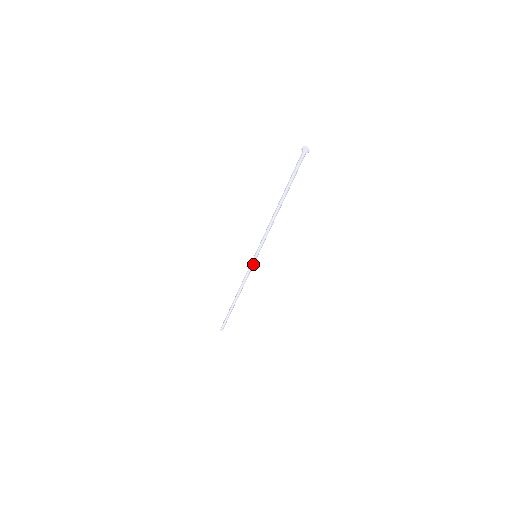
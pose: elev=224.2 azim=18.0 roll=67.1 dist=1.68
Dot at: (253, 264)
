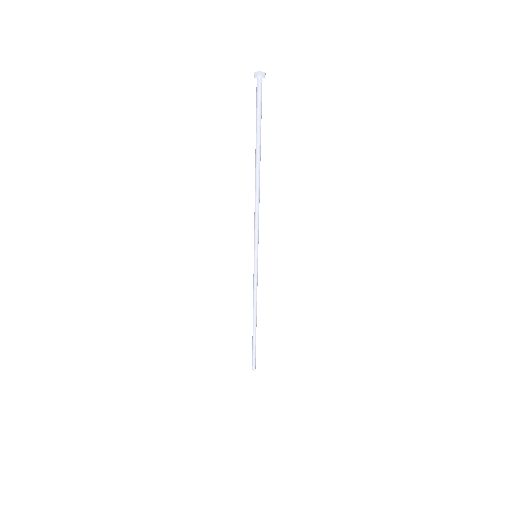
Dot at: (257, 268)
